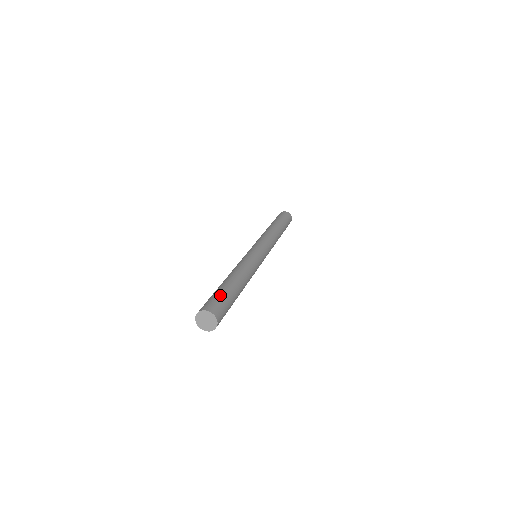
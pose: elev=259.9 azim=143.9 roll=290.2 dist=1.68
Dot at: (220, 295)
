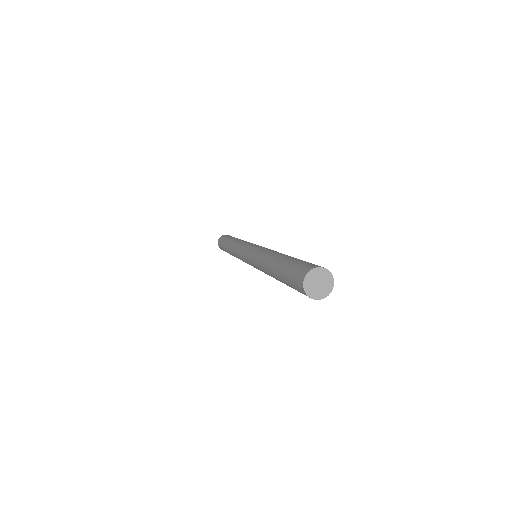
Dot at: occluded
